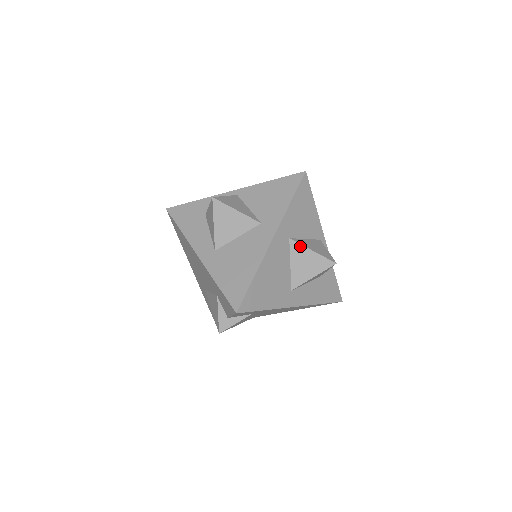
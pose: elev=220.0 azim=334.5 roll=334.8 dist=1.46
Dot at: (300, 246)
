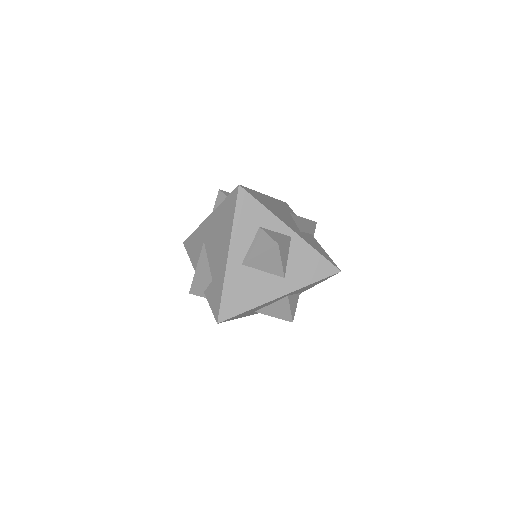
Dot at: (288, 302)
